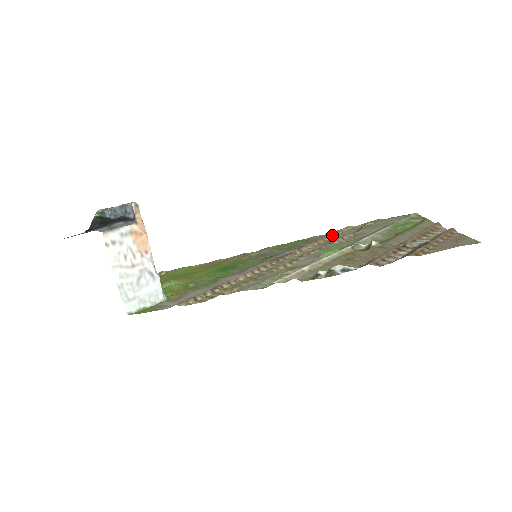
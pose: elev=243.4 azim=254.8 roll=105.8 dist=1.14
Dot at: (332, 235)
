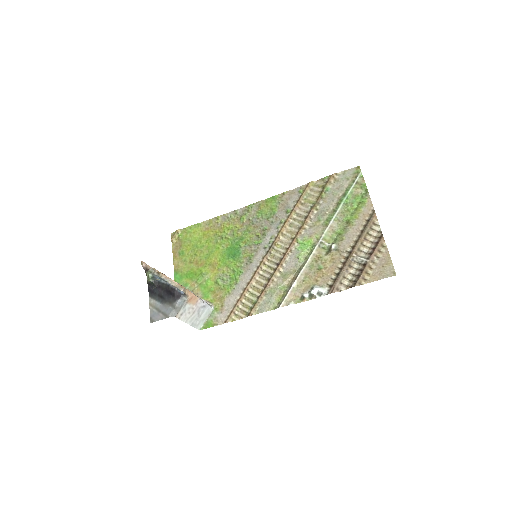
Dot at: (300, 202)
